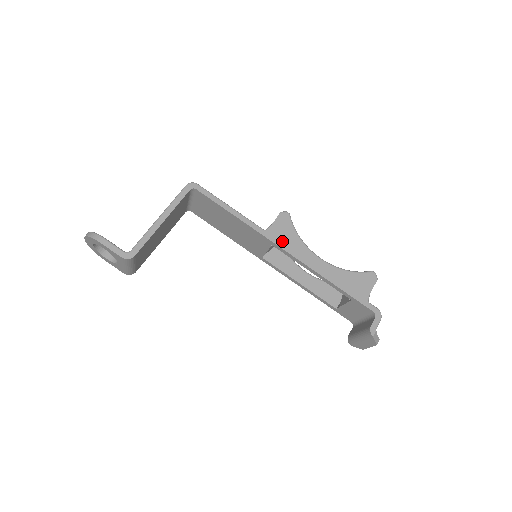
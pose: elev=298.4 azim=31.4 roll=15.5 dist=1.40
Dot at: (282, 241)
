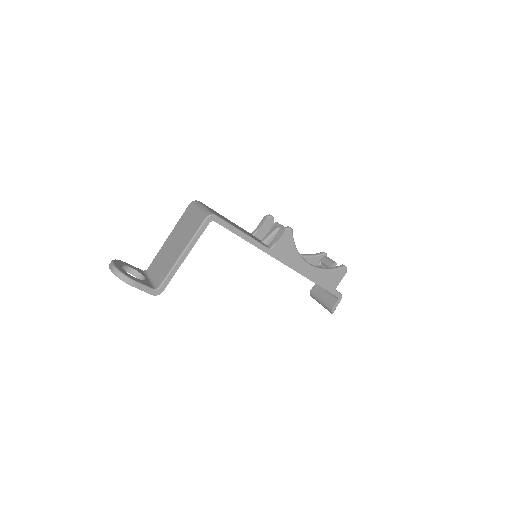
Dot at: (283, 256)
